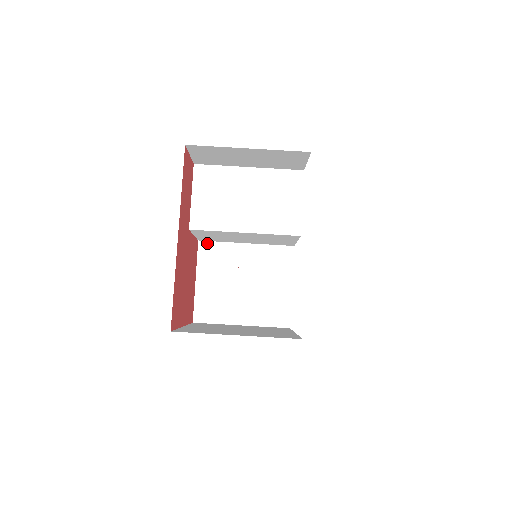
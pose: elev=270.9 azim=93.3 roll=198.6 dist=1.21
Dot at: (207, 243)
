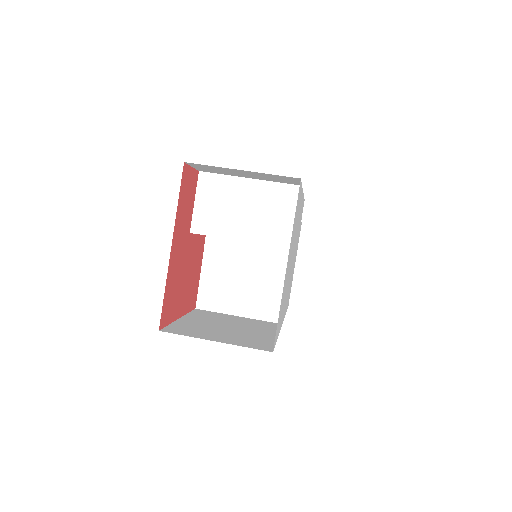
Dot at: (214, 238)
